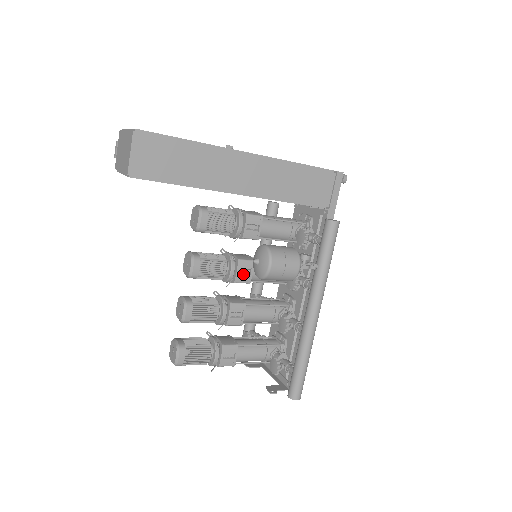
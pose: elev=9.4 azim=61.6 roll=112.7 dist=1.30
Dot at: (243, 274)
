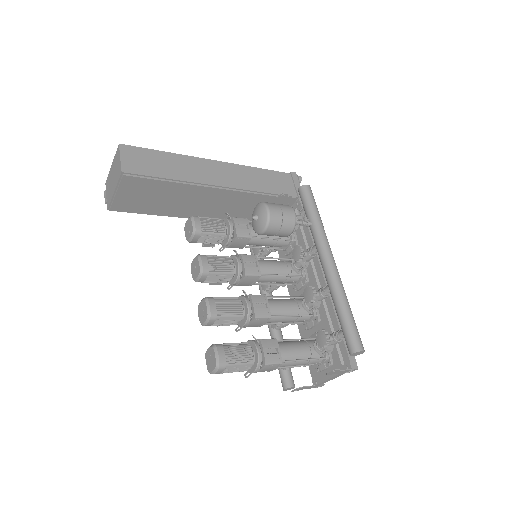
Dot at: (251, 266)
